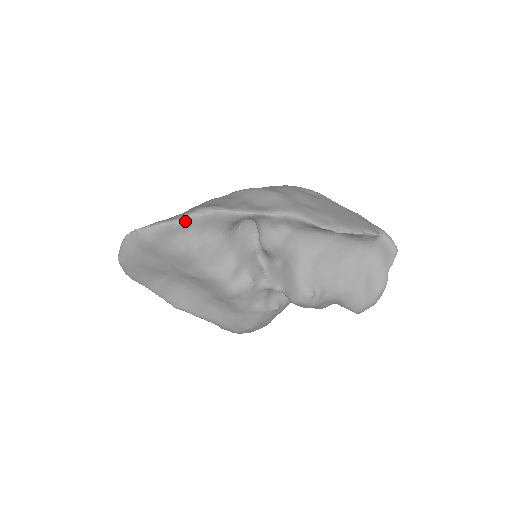
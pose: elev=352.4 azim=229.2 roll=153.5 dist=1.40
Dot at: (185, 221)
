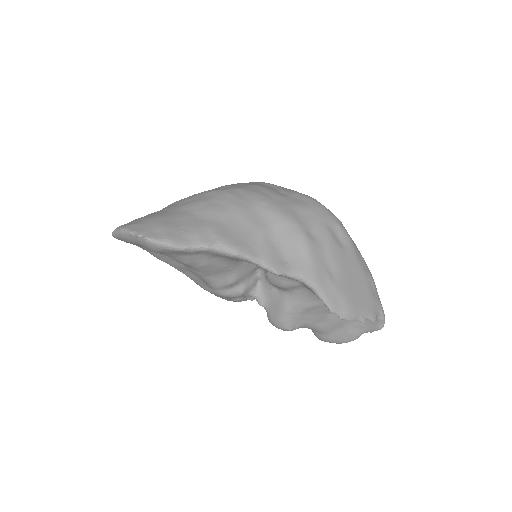
Dot at: (200, 250)
